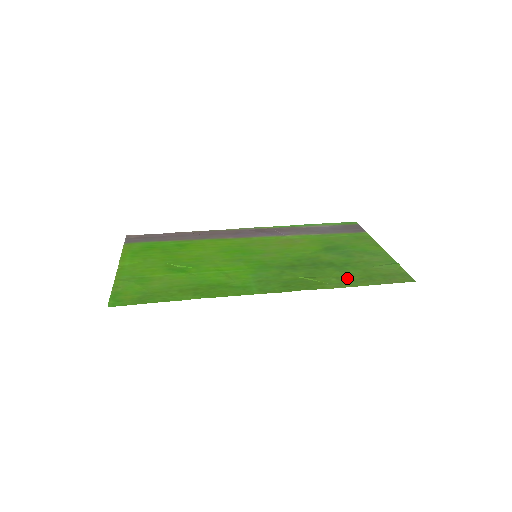
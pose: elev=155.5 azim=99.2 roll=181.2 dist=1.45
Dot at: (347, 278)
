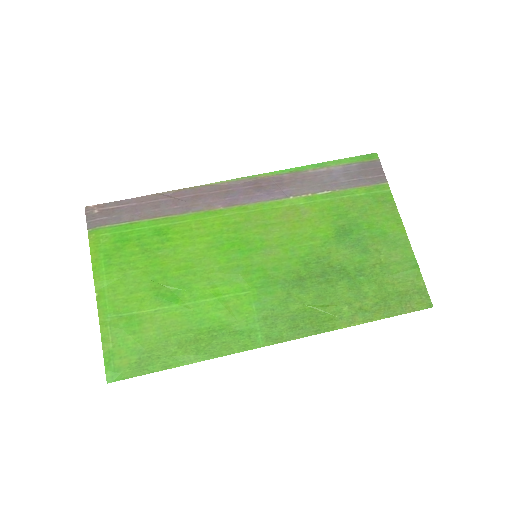
Dot at: (360, 305)
